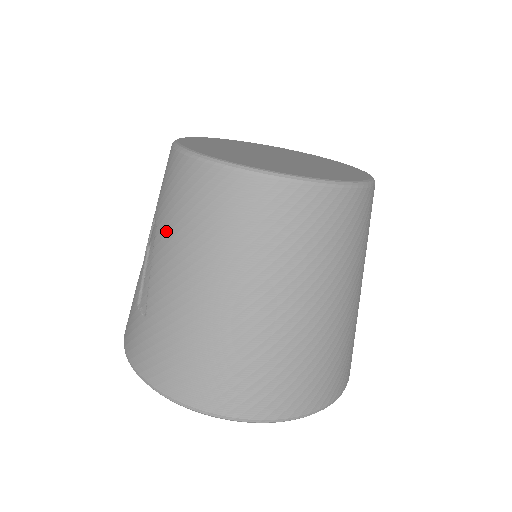
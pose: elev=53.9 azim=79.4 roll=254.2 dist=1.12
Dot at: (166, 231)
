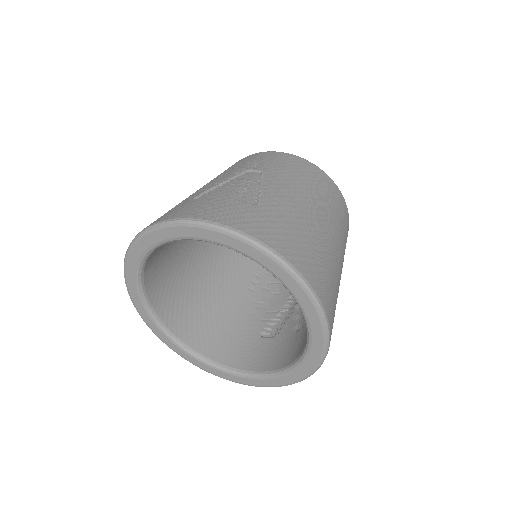
Dot at: (283, 176)
